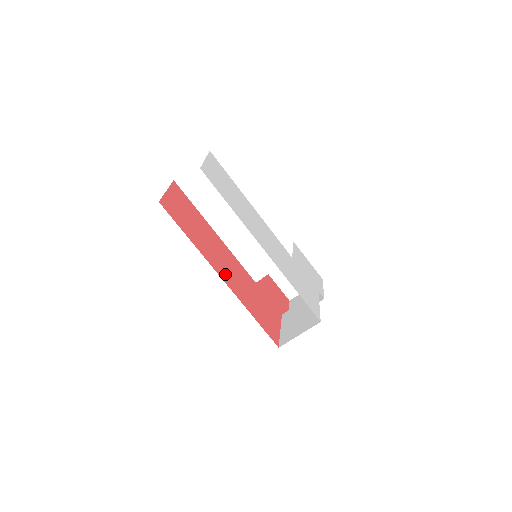
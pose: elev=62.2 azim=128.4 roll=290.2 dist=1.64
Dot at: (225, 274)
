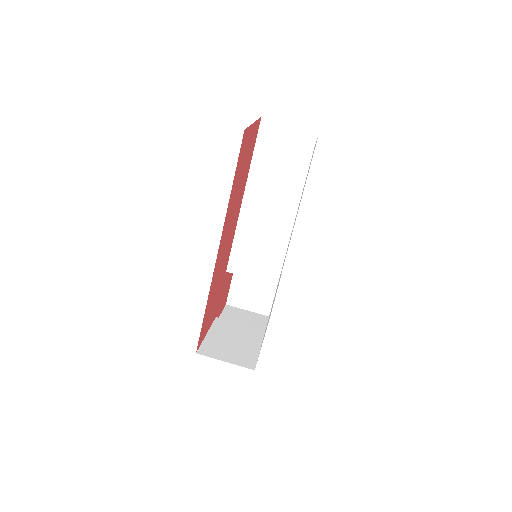
Dot at: (222, 248)
